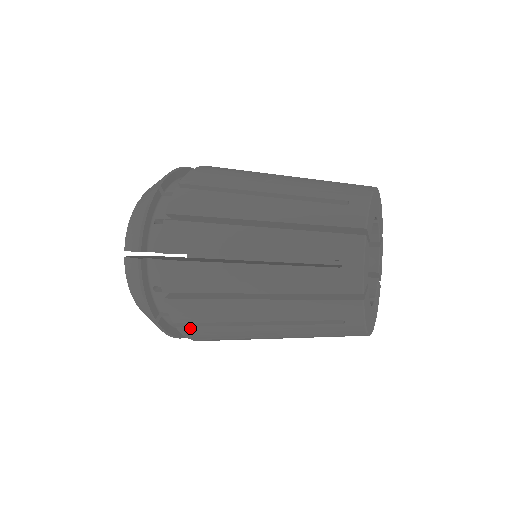
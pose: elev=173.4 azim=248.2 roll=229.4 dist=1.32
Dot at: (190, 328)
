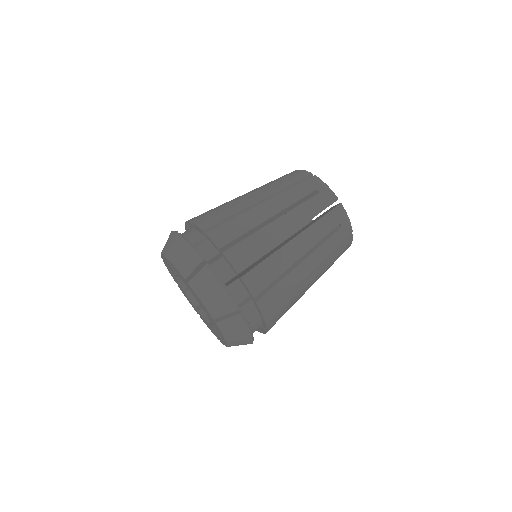
Dot at: (273, 325)
